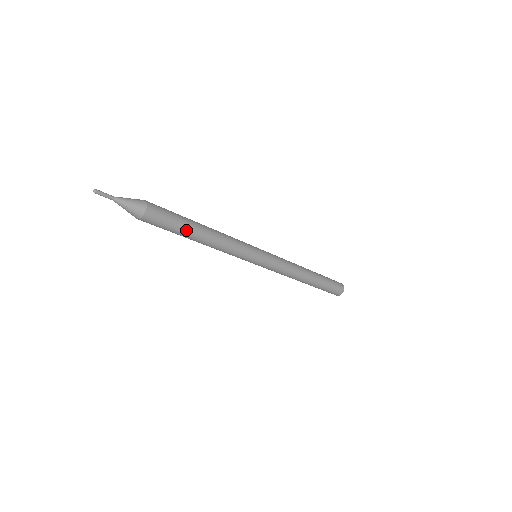
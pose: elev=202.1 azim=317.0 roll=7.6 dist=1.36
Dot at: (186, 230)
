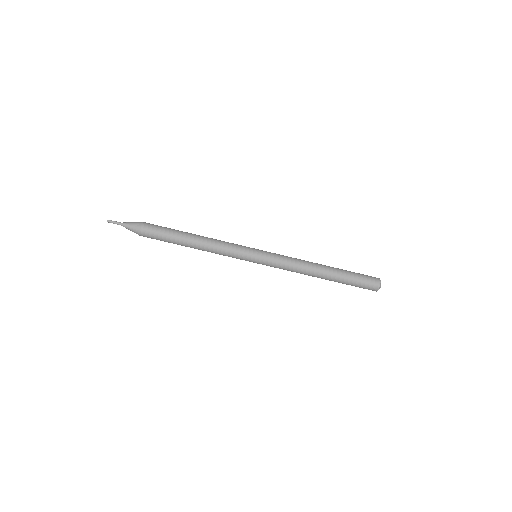
Dot at: (178, 234)
